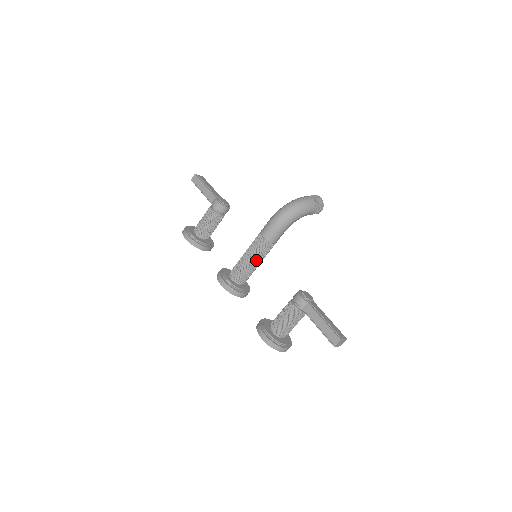
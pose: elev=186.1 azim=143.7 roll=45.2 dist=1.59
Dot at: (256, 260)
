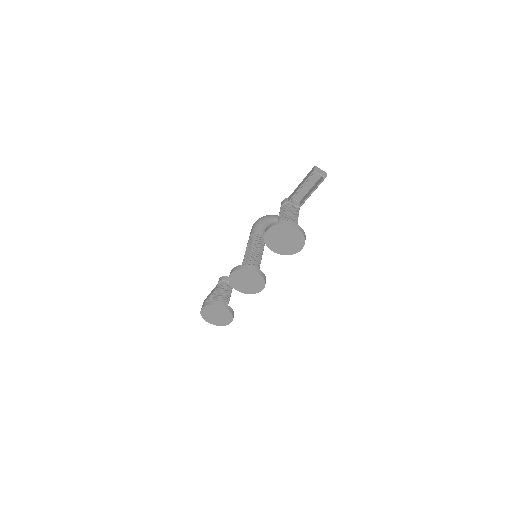
Dot at: (253, 249)
